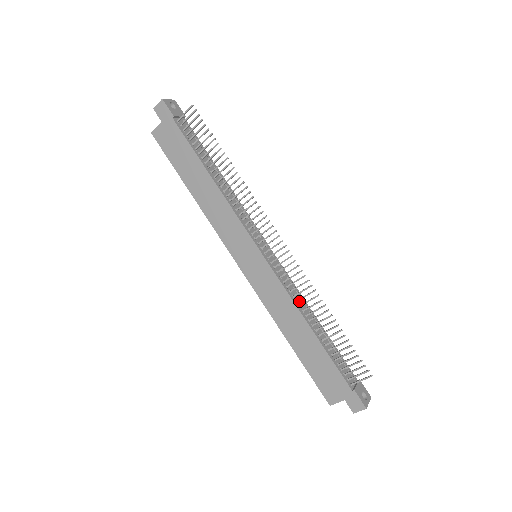
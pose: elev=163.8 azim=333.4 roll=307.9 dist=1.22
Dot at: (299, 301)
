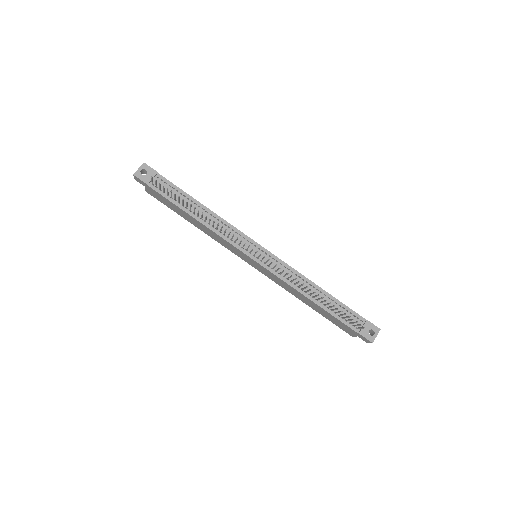
Dot at: occluded
